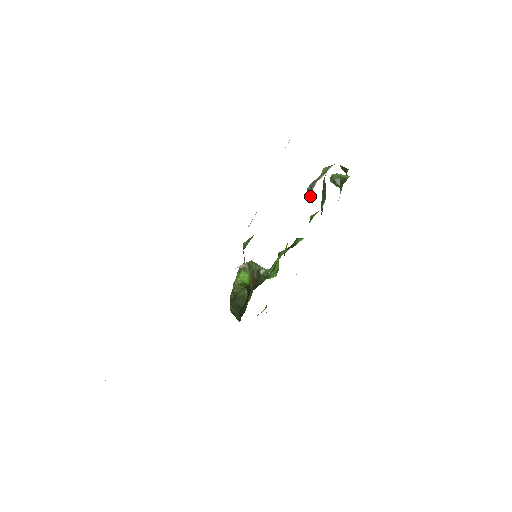
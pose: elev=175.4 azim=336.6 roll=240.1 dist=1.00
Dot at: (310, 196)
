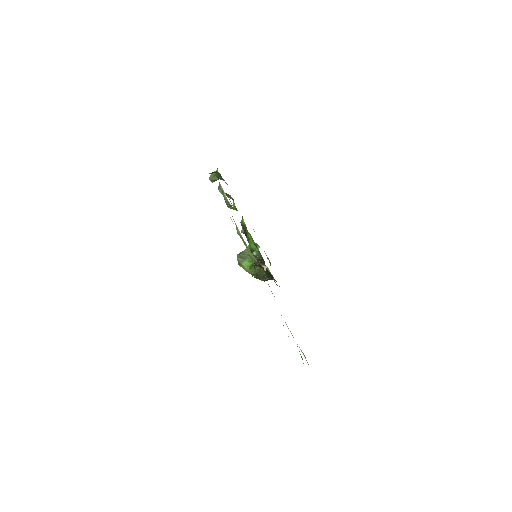
Dot at: (233, 208)
